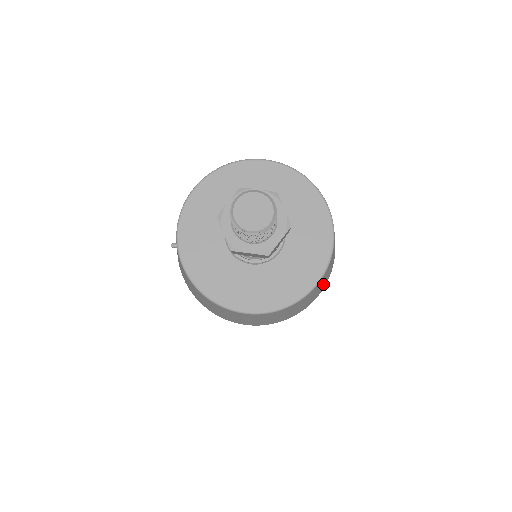
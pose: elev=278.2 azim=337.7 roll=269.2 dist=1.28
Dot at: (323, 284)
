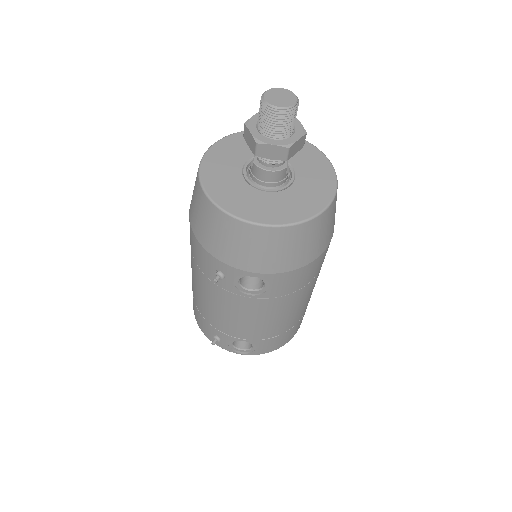
Dot at: occluded
